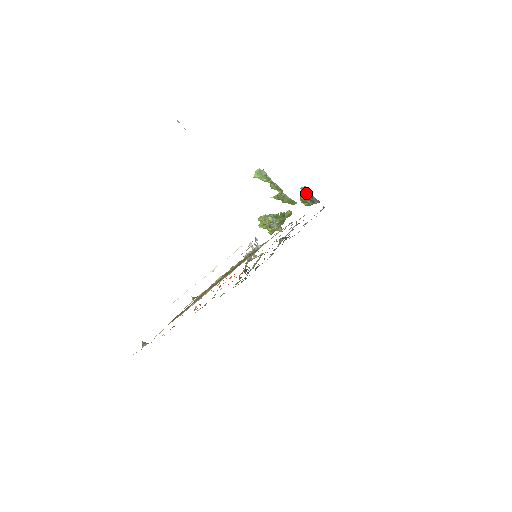
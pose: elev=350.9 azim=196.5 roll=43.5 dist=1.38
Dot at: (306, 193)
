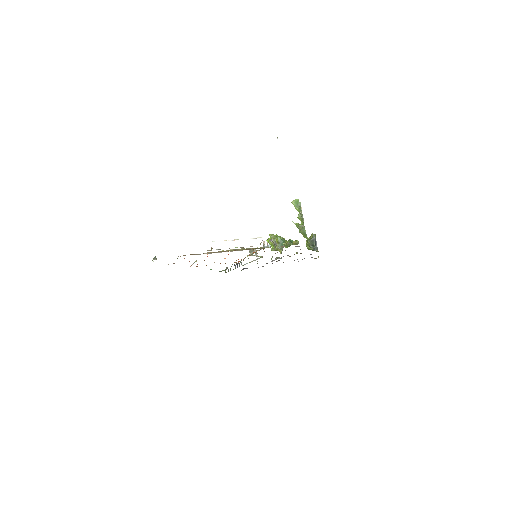
Dot at: (313, 239)
